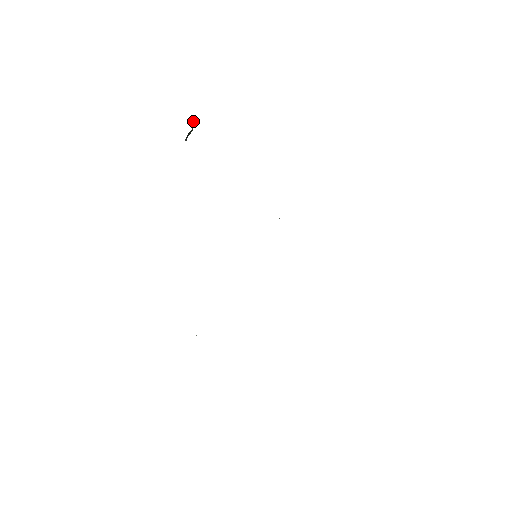
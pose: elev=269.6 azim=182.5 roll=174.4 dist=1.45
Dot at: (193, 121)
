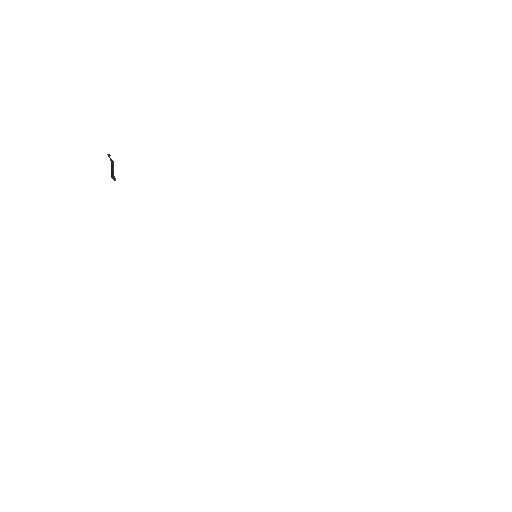
Dot at: (109, 154)
